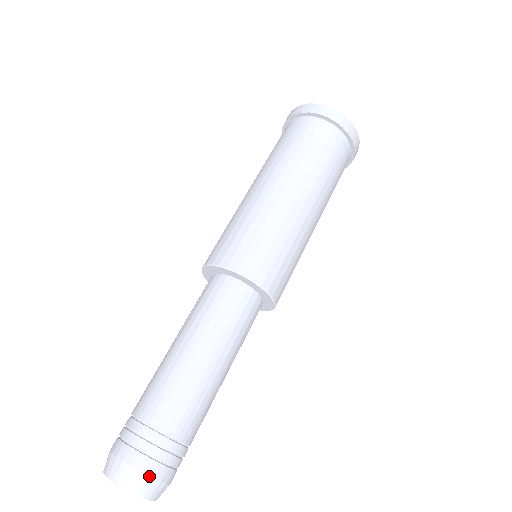
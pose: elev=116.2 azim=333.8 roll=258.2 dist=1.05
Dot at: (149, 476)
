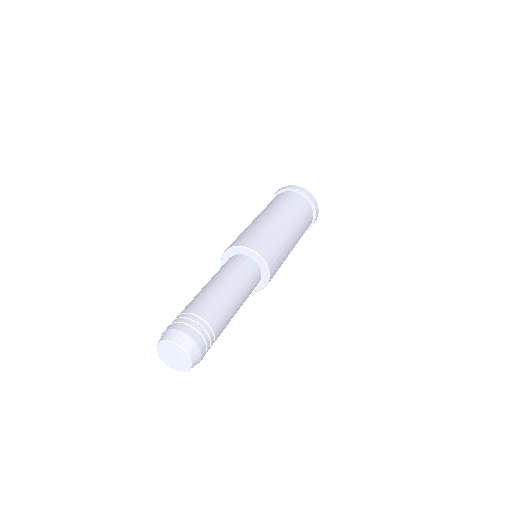
Dot at: (201, 352)
